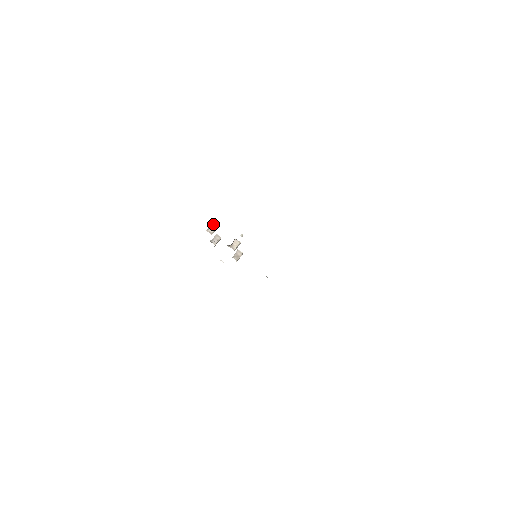
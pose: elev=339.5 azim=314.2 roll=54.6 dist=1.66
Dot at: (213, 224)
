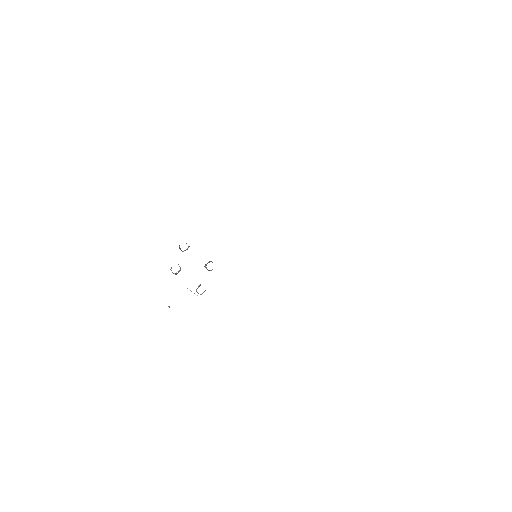
Dot at: occluded
